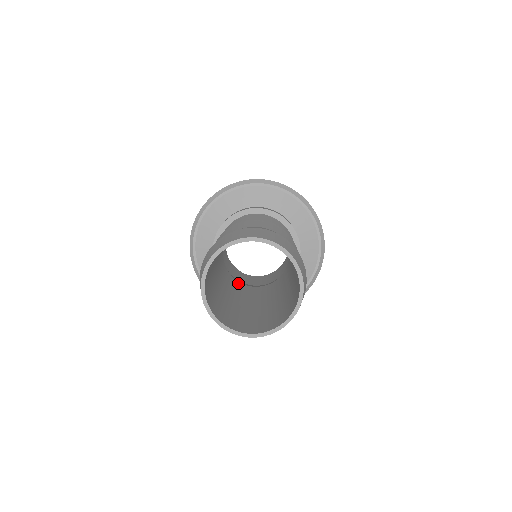
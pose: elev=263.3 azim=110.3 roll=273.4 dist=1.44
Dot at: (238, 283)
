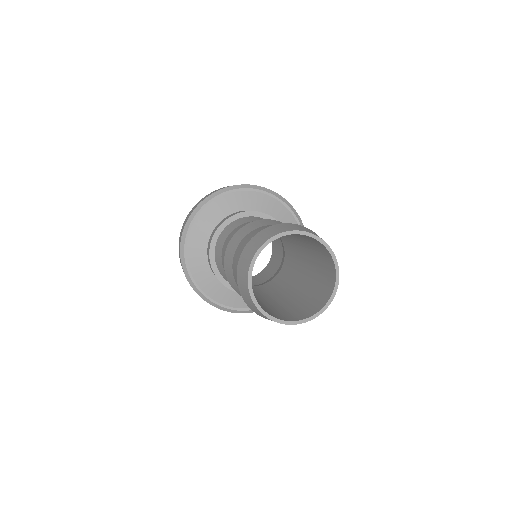
Dot at: occluded
